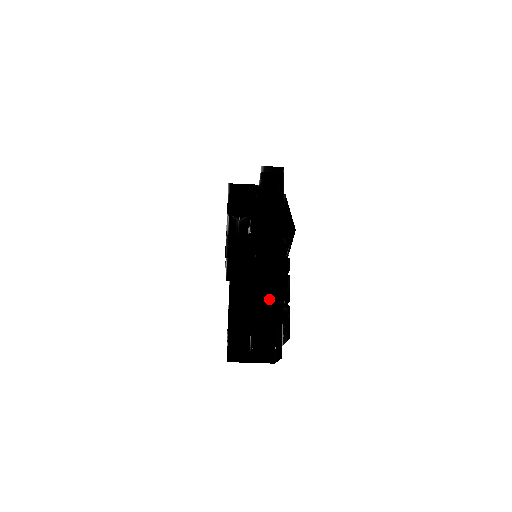
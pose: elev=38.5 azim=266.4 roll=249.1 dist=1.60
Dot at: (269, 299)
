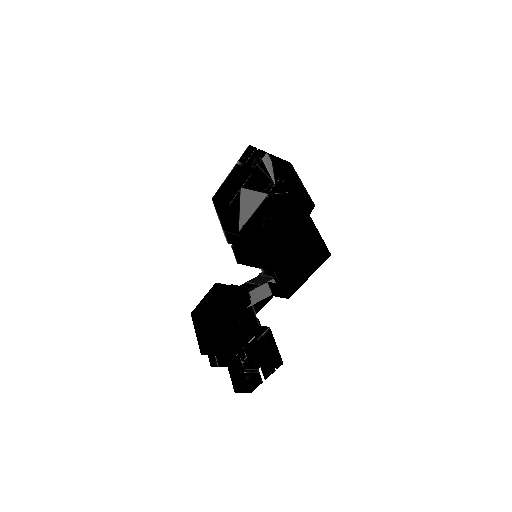
Dot at: (253, 368)
